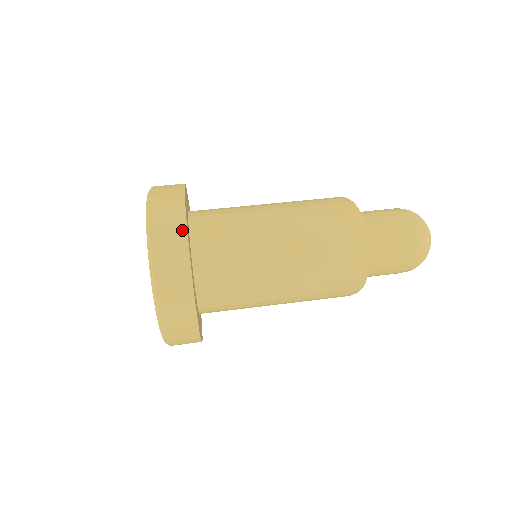
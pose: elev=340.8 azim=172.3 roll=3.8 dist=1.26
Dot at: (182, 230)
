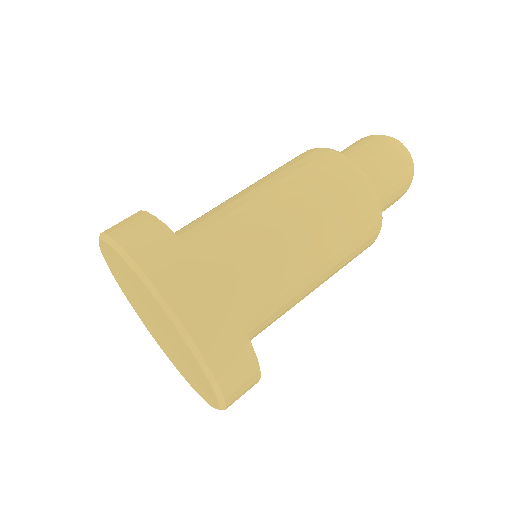
Dot at: (151, 220)
